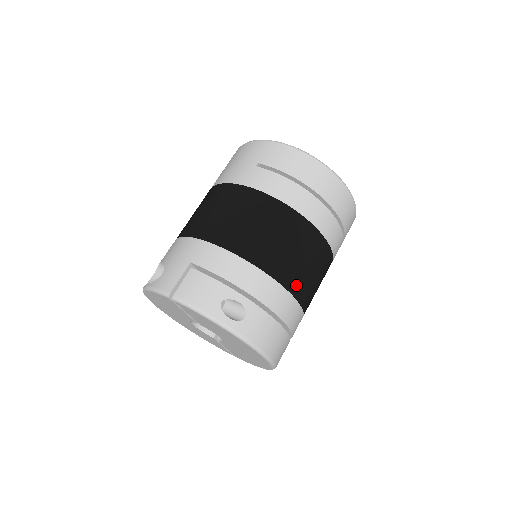
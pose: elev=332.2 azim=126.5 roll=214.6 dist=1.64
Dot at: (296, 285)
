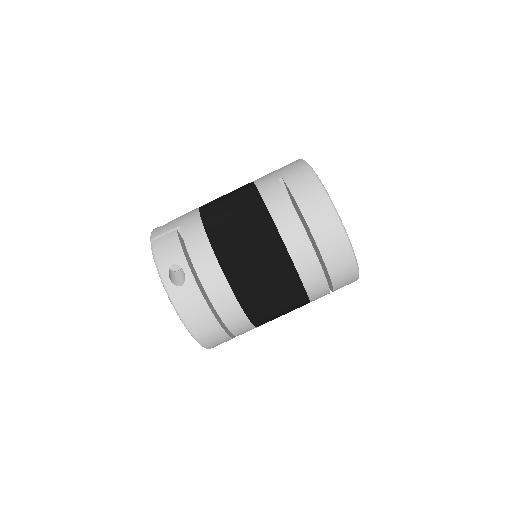
Dot at: (243, 290)
